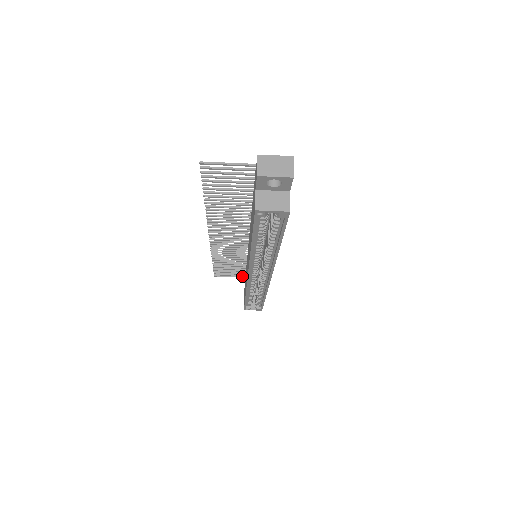
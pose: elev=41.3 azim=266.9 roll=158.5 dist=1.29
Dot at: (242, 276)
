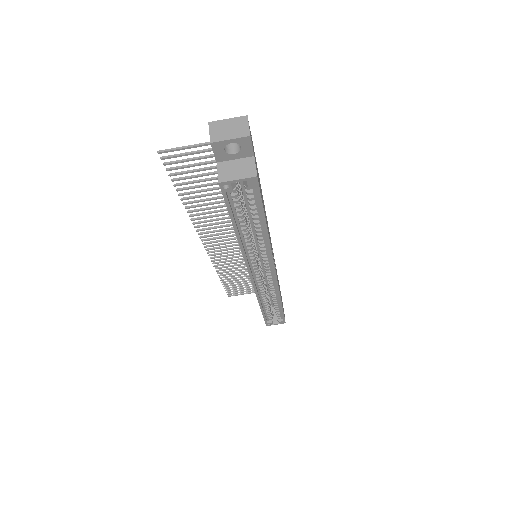
Dot at: occluded
